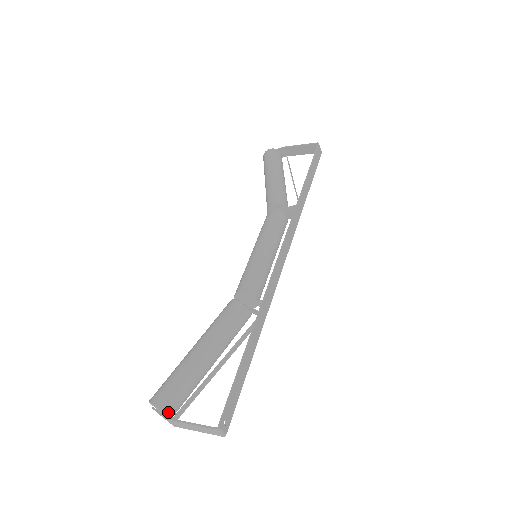
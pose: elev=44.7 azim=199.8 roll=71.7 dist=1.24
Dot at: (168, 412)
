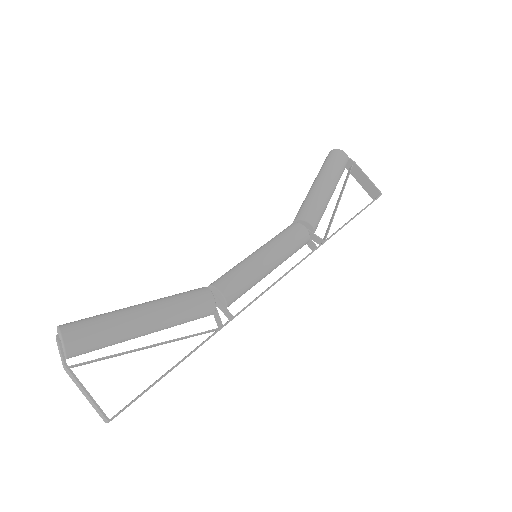
Dot at: (70, 355)
